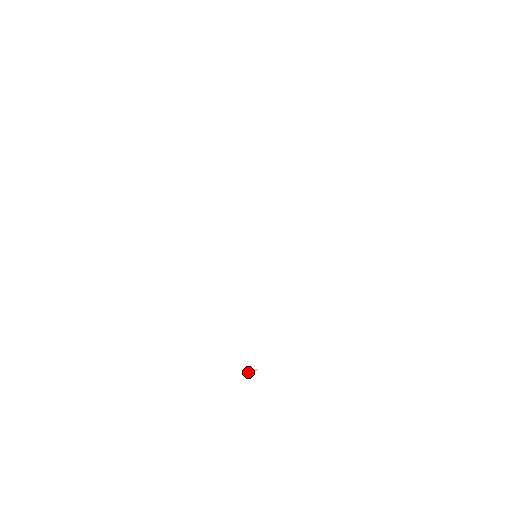
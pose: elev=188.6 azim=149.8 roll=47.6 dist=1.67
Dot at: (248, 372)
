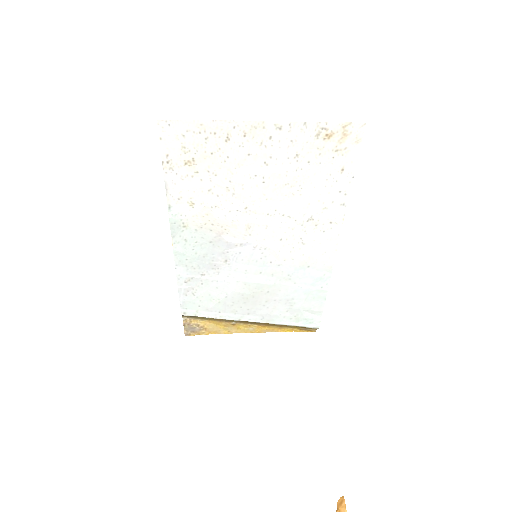
Dot at: out of frame
